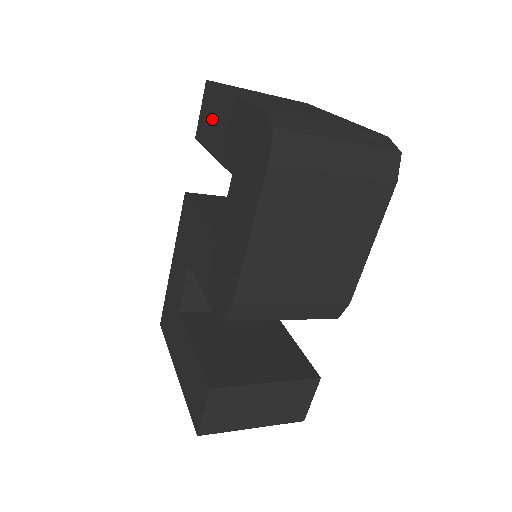
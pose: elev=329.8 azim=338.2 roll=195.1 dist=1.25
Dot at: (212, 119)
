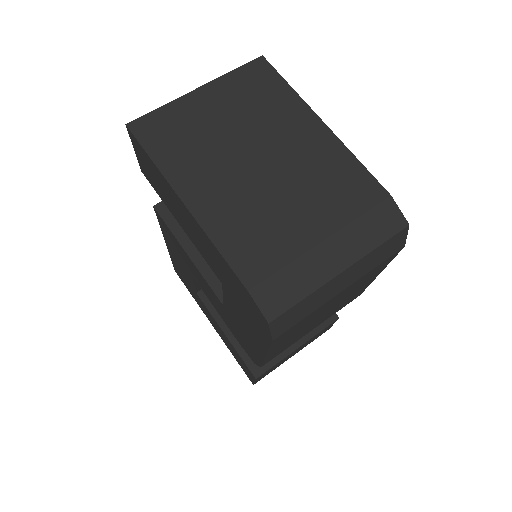
Dot at: (162, 190)
